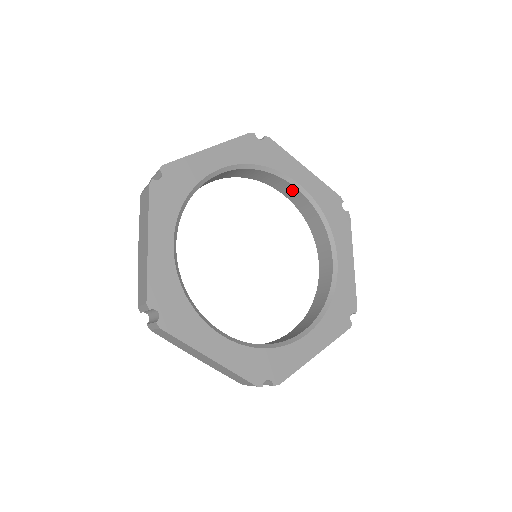
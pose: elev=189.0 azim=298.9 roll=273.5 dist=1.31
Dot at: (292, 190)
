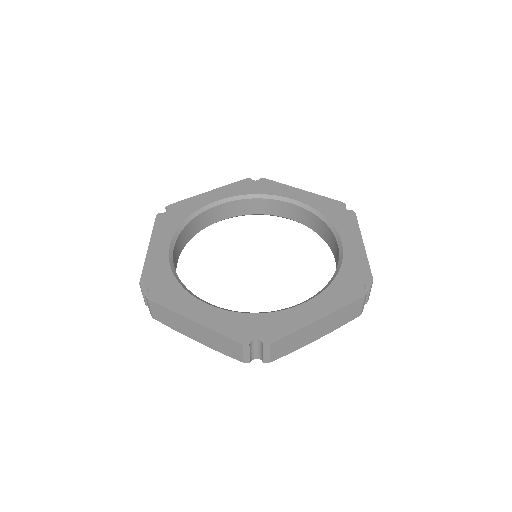
Dot at: (293, 209)
